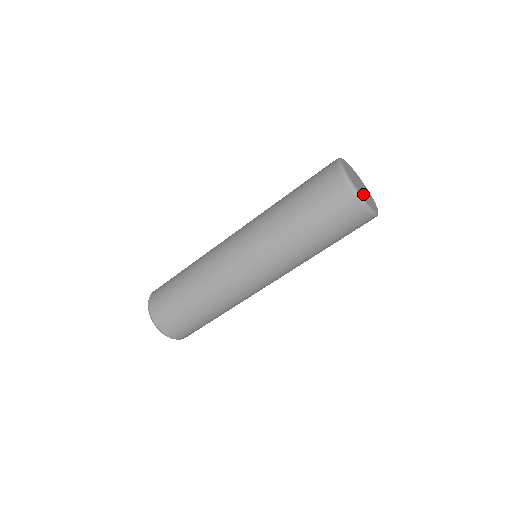
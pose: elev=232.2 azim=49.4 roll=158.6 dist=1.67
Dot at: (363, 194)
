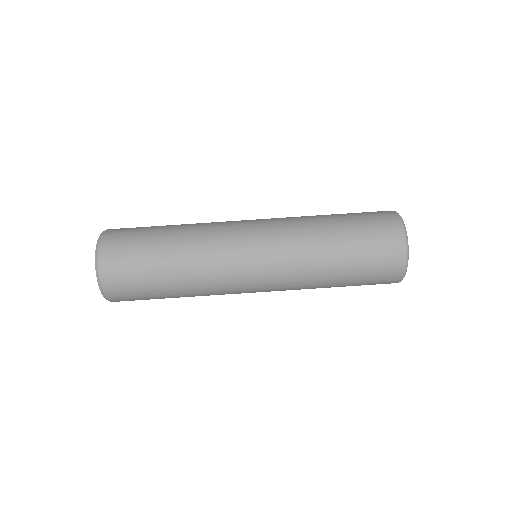
Dot at: occluded
